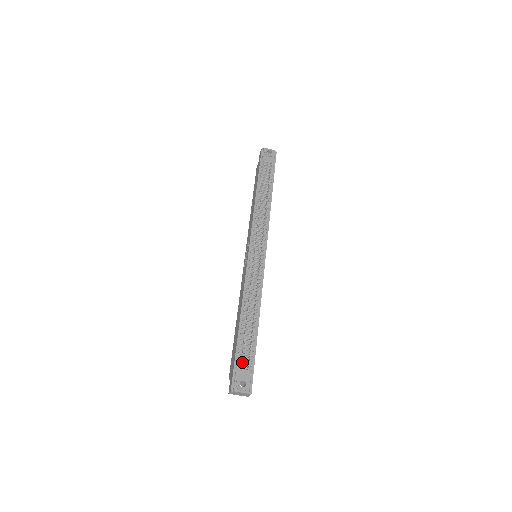
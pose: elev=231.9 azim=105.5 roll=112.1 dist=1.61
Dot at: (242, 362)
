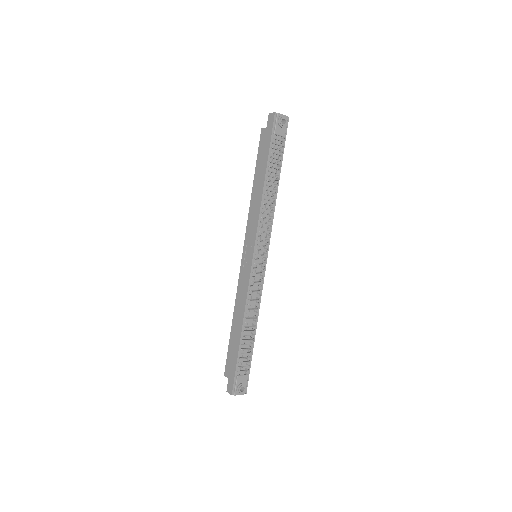
Dot at: (241, 369)
